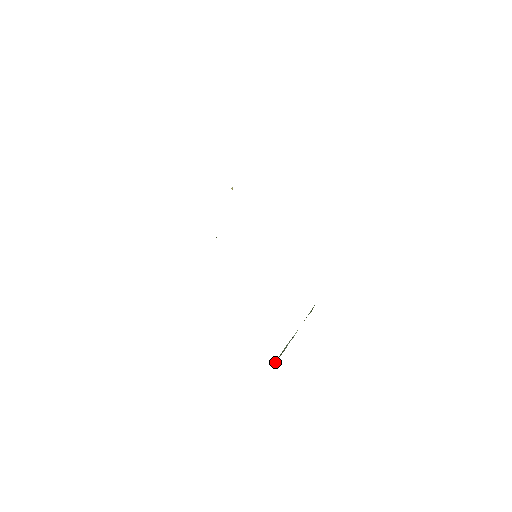
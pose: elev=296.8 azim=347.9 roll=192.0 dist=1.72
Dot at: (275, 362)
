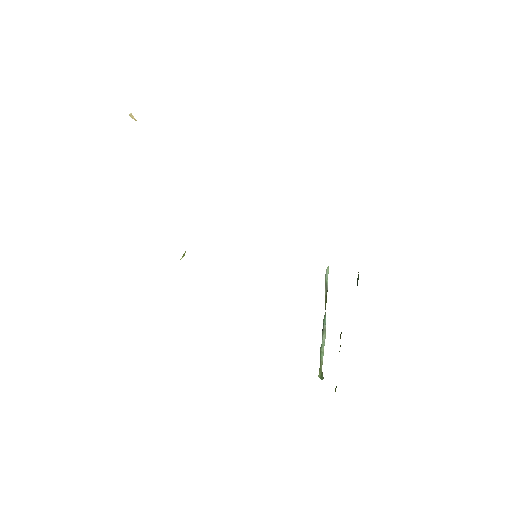
Dot at: occluded
